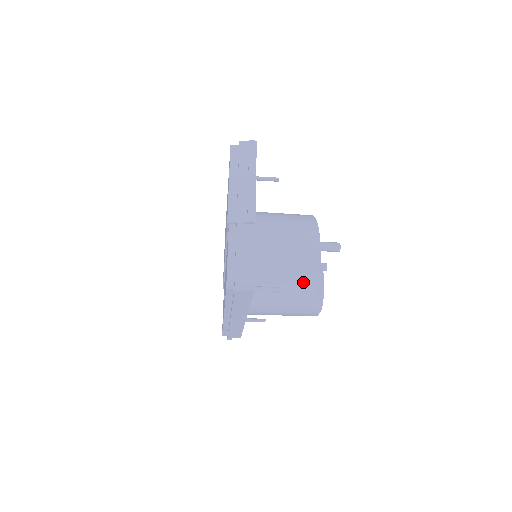
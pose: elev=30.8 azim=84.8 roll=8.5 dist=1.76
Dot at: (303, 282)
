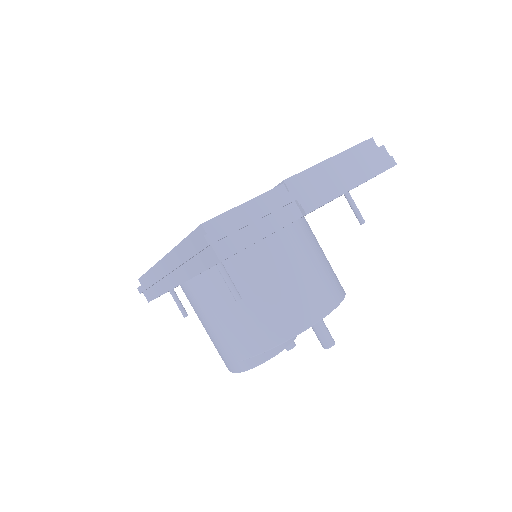
Dot at: (265, 326)
